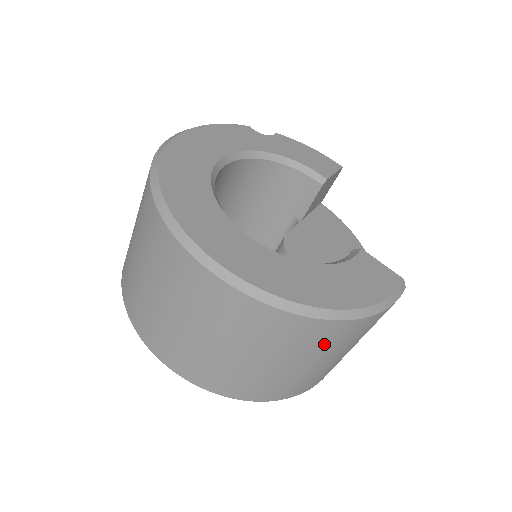
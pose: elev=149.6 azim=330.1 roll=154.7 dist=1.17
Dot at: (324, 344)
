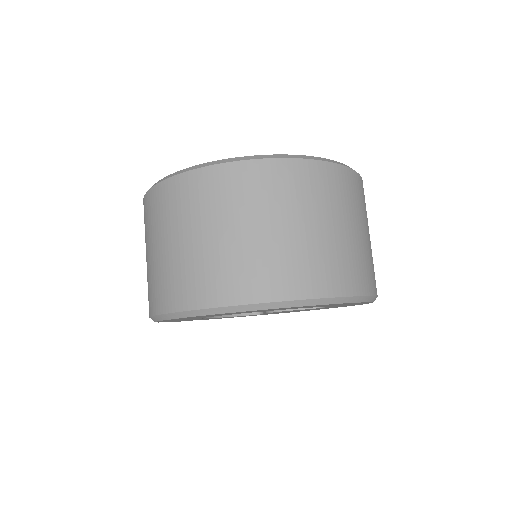
Dot at: (358, 201)
